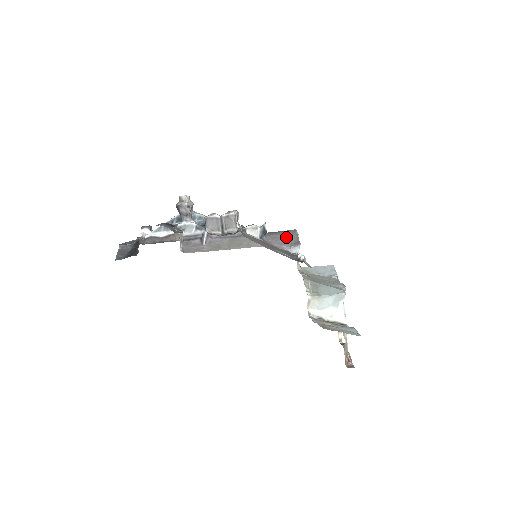
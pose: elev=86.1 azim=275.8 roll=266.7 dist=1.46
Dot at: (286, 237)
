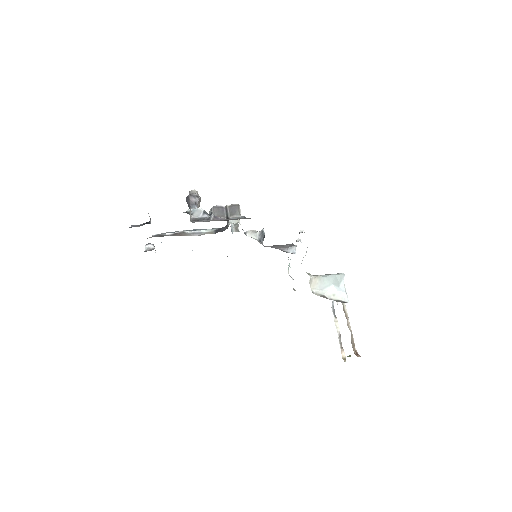
Dot at: (282, 245)
